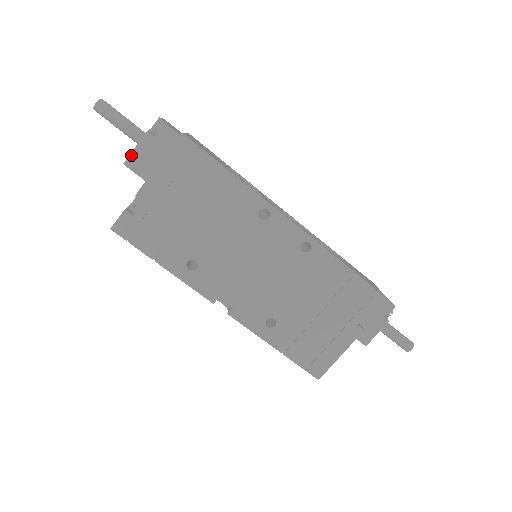
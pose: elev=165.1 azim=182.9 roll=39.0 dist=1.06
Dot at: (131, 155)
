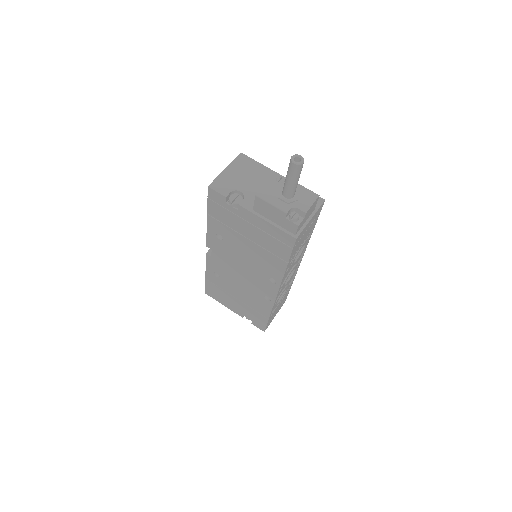
Dot at: (265, 201)
